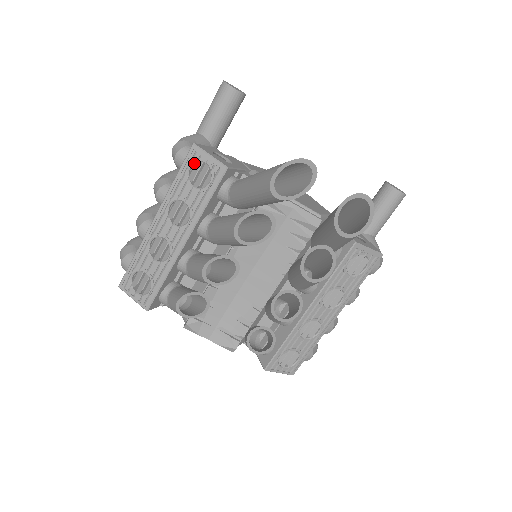
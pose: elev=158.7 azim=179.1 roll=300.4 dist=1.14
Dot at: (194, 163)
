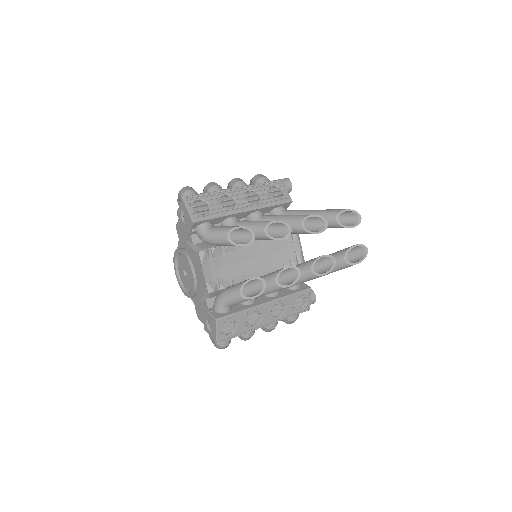
Dot at: (276, 186)
